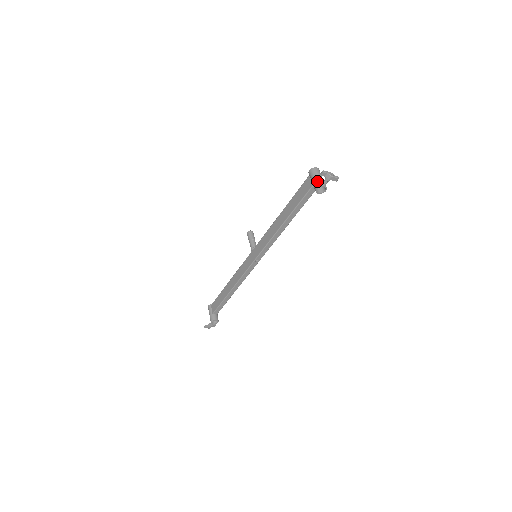
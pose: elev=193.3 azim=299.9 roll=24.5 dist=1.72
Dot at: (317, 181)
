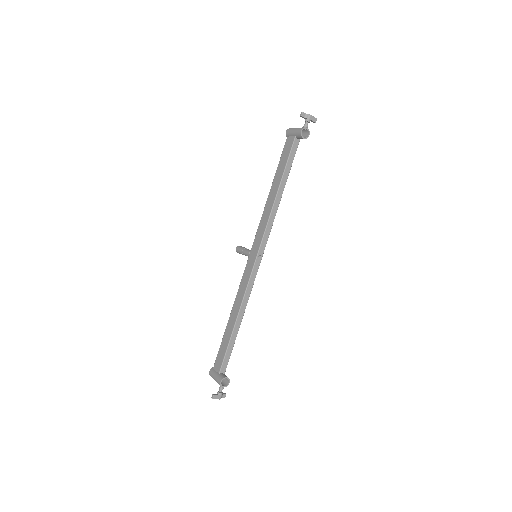
Dot at: (298, 128)
